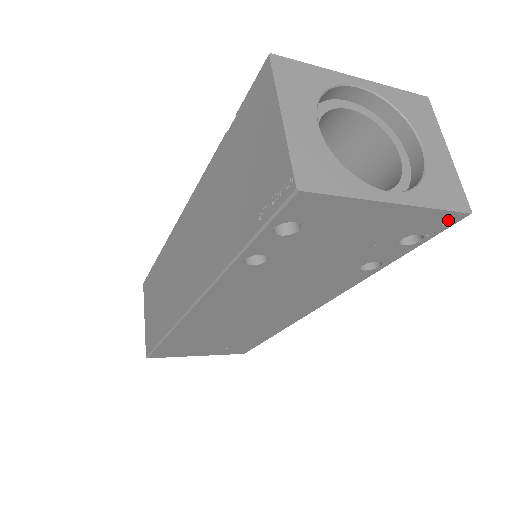
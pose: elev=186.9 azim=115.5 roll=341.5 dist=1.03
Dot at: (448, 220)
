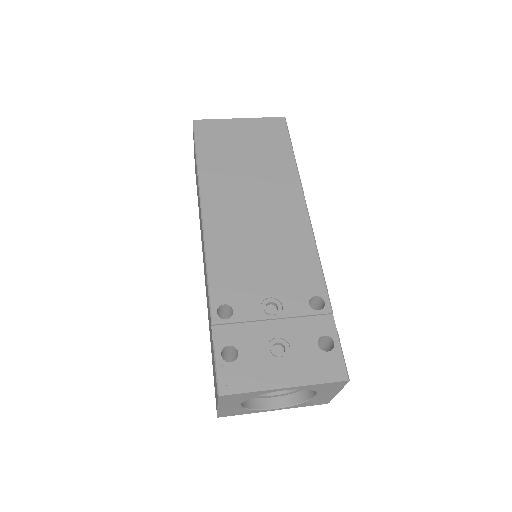
Dot at: occluded
